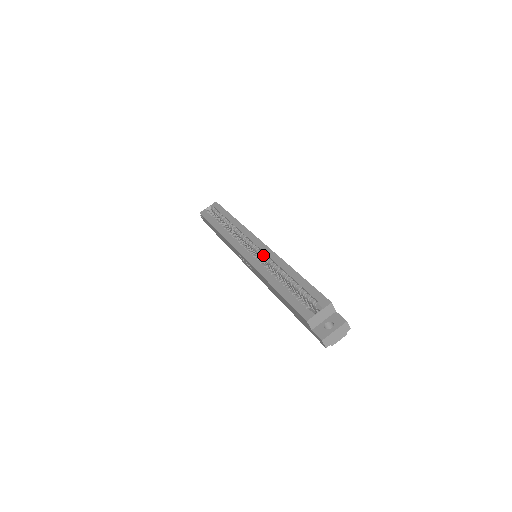
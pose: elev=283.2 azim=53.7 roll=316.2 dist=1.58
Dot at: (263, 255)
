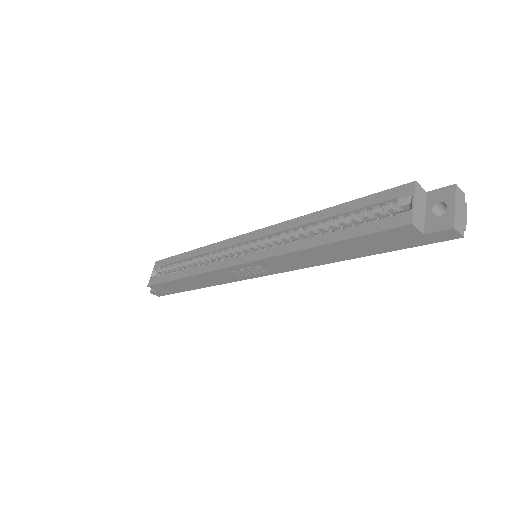
Dot at: (266, 240)
